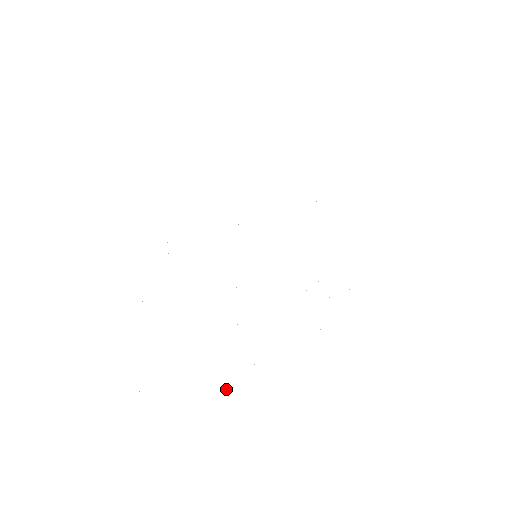
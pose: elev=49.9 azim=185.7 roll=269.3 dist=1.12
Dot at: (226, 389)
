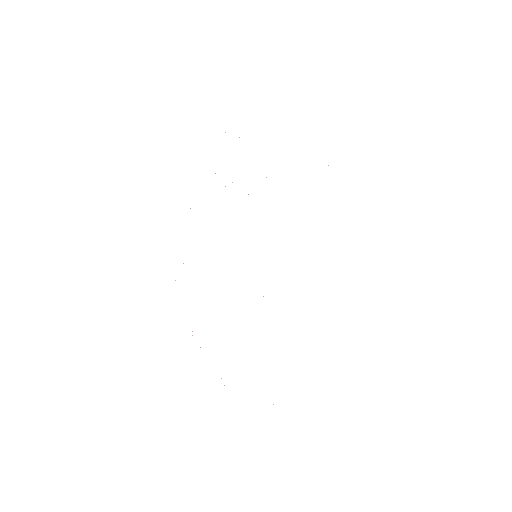
Dot at: occluded
